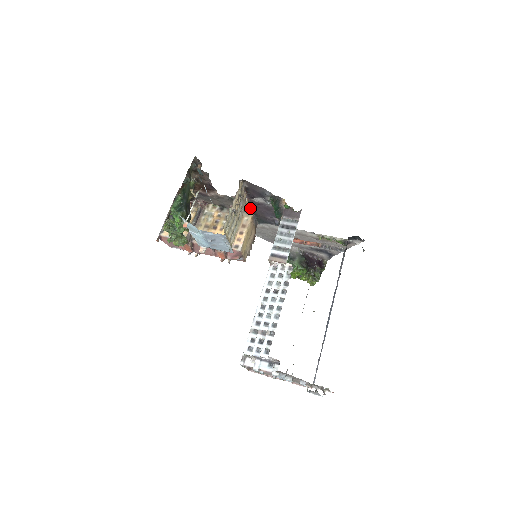
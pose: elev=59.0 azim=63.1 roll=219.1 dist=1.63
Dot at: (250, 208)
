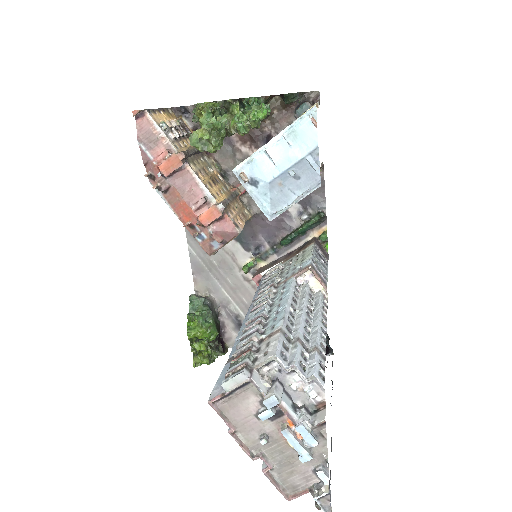
Dot at: occluded
